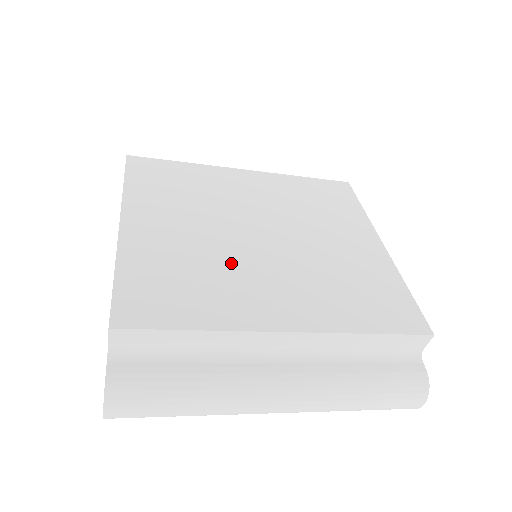
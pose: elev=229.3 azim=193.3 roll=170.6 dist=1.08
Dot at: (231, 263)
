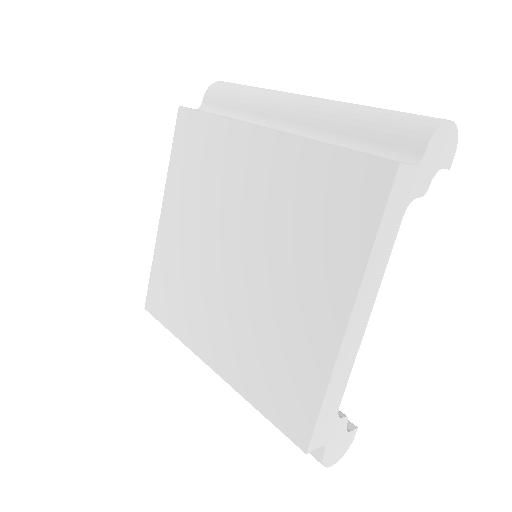
Dot at: (202, 284)
